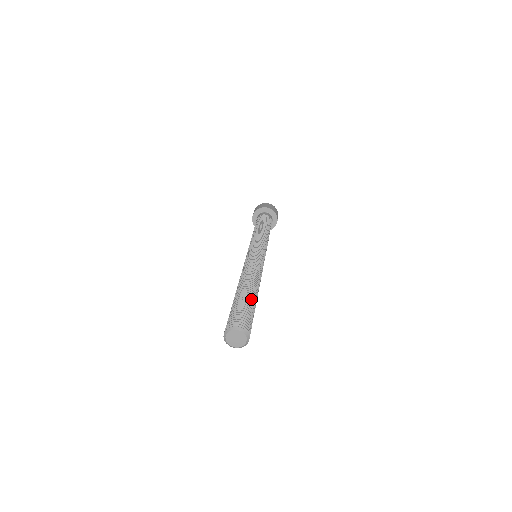
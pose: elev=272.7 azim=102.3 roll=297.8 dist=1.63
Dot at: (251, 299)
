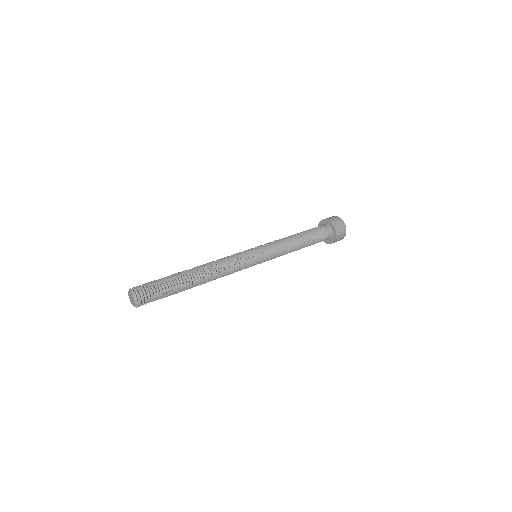
Dot at: (179, 283)
